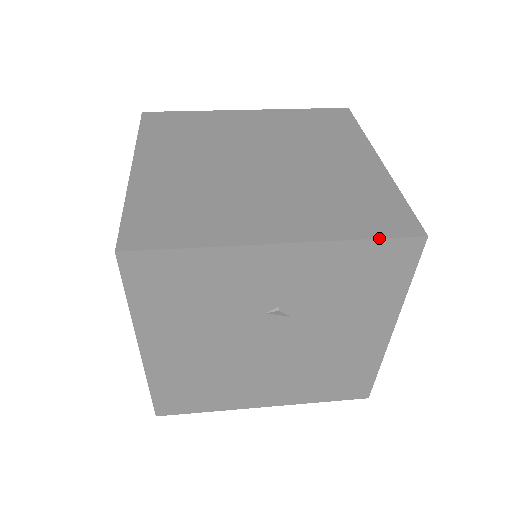
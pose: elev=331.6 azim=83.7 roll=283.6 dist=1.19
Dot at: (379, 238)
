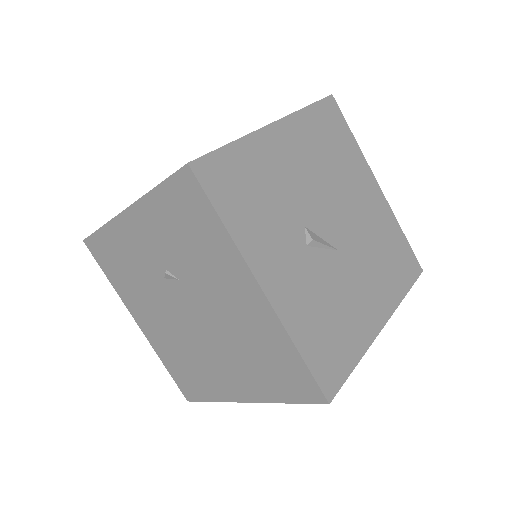
Dot at: occluded
